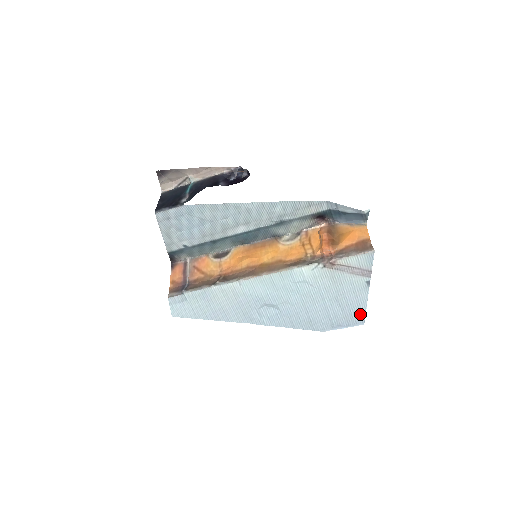
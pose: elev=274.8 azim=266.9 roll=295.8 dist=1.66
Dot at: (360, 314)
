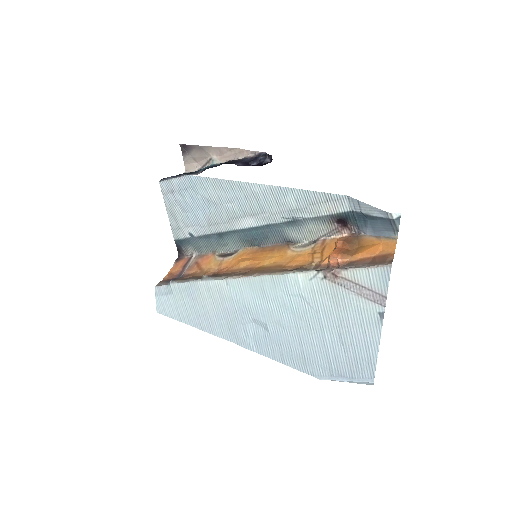
Dot at: (369, 364)
